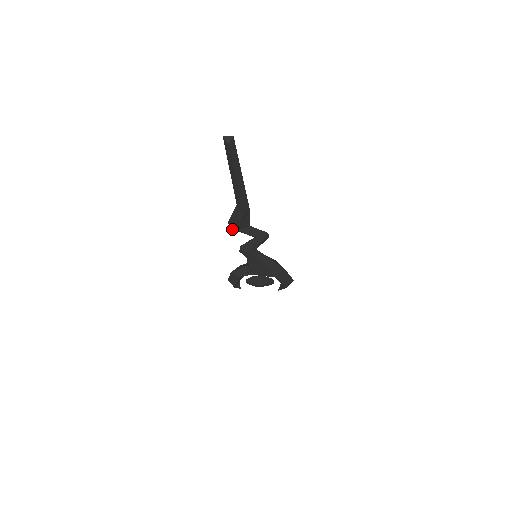
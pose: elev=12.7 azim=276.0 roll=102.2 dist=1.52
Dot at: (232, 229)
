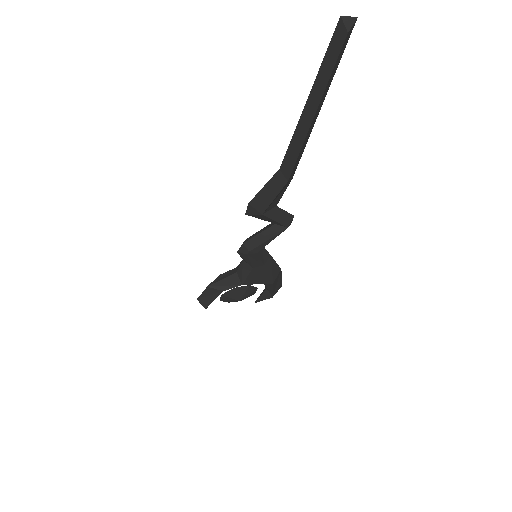
Dot at: (248, 214)
